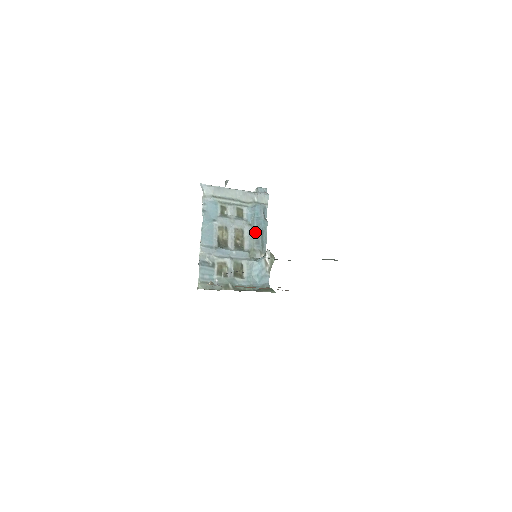
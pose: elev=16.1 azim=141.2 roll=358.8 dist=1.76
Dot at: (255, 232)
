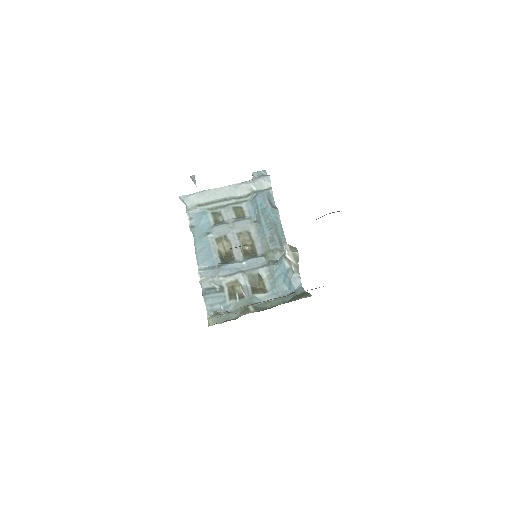
Dot at: (265, 228)
